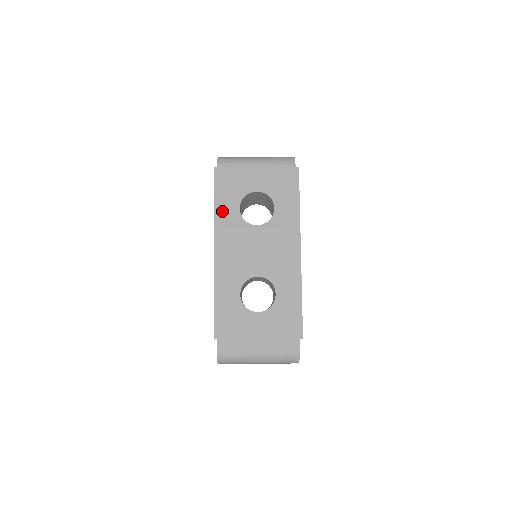
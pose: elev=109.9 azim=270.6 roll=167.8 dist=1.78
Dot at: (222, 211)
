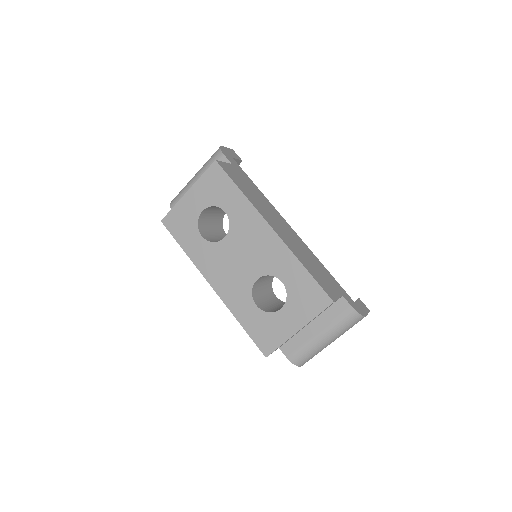
Dot at: (192, 250)
